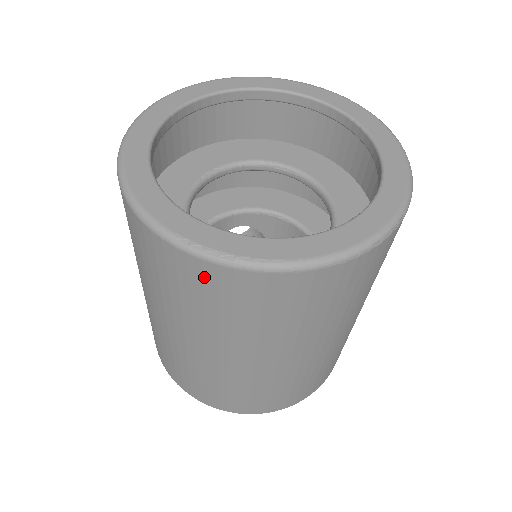
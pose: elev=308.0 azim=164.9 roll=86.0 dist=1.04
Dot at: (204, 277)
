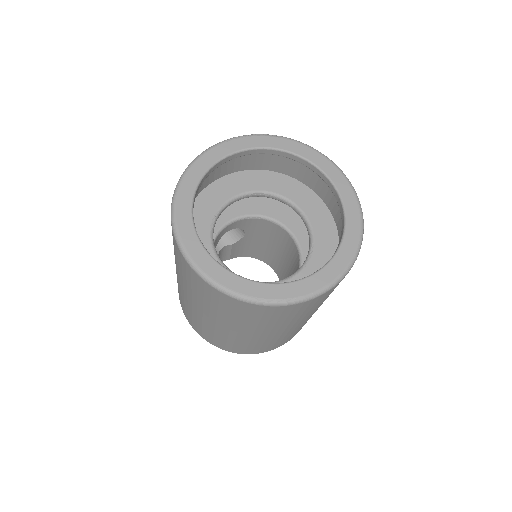
Dot at: (275, 311)
